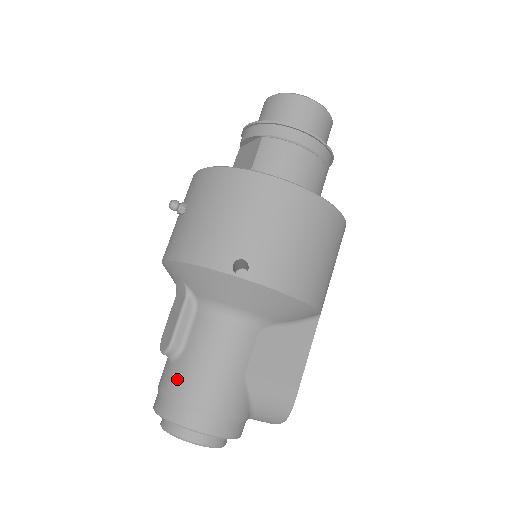
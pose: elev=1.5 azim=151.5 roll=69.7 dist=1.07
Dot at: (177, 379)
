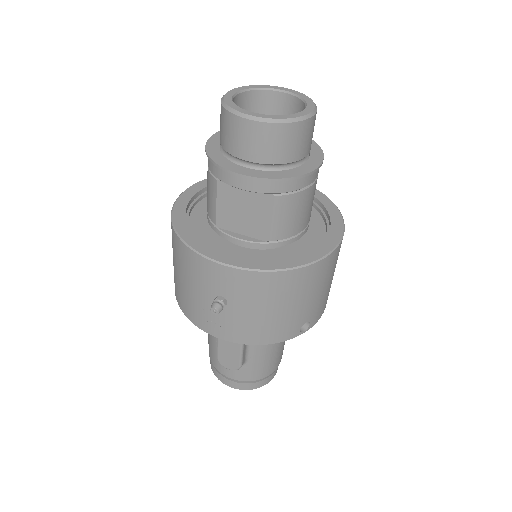
Dot at: (249, 375)
